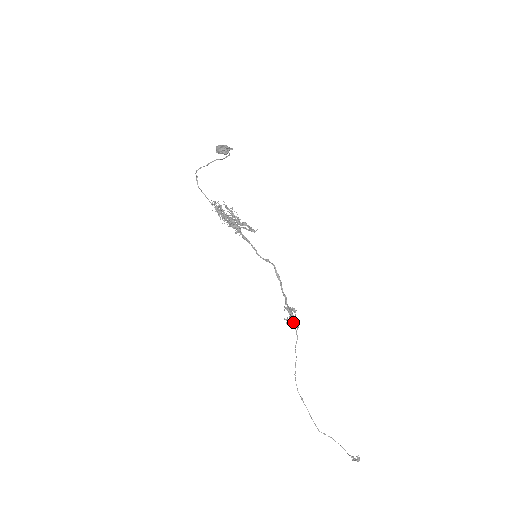
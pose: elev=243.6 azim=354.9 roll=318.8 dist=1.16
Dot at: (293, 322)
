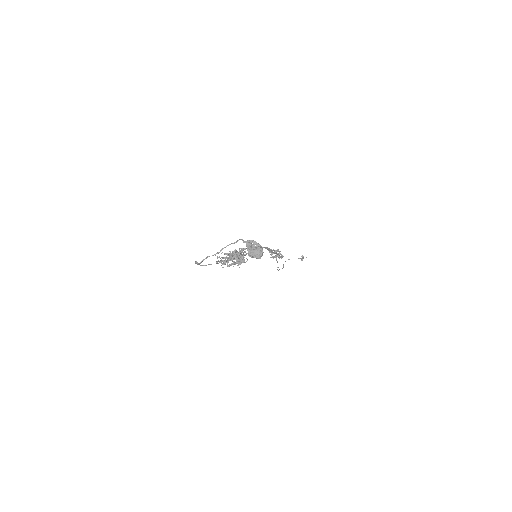
Dot at: occluded
